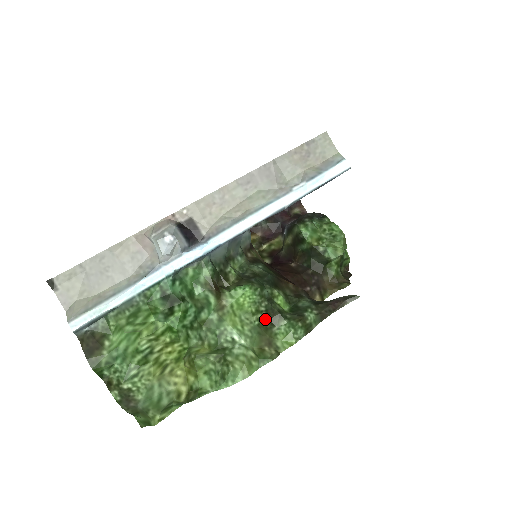
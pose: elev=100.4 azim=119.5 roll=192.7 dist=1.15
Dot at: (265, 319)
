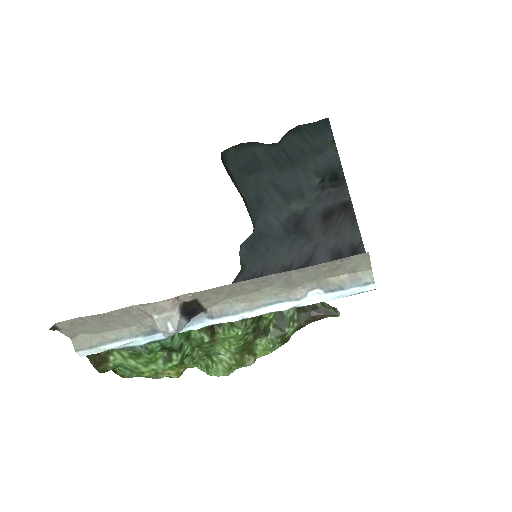
Dot at: (250, 336)
